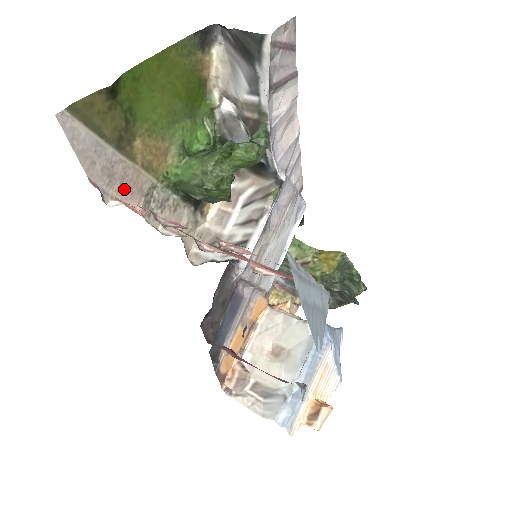
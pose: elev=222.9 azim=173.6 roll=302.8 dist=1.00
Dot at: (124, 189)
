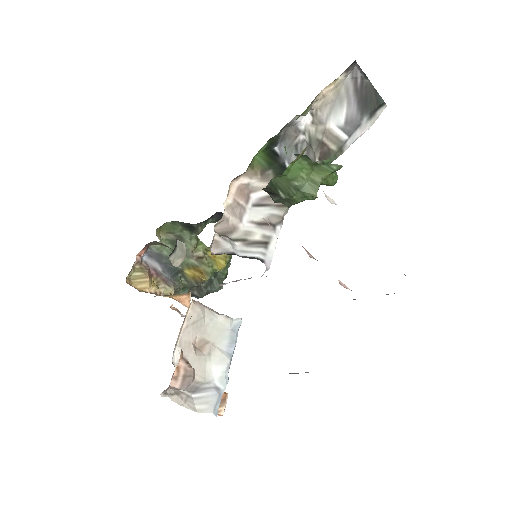
Dot at: occluded
